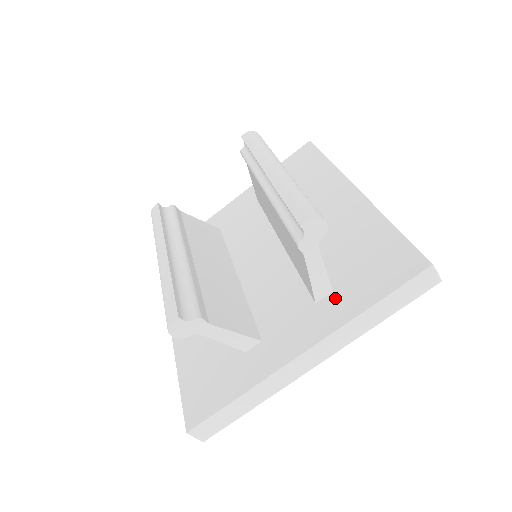
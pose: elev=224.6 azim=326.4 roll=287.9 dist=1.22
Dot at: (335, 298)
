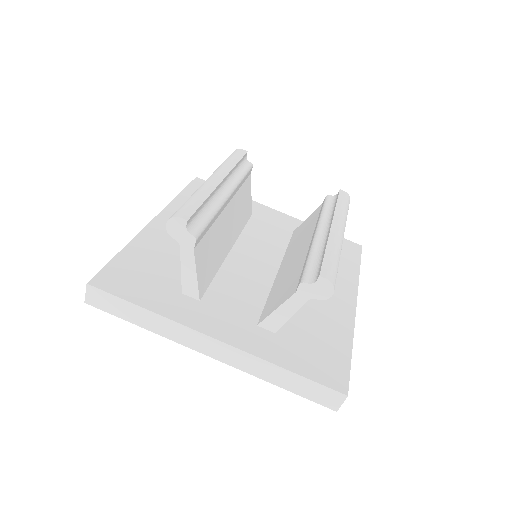
Dot at: (272, 338)
